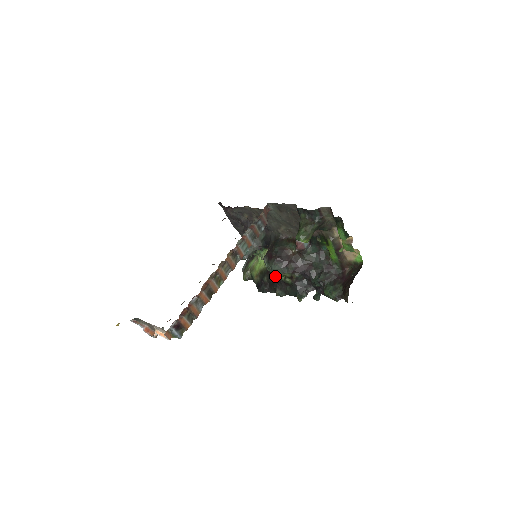
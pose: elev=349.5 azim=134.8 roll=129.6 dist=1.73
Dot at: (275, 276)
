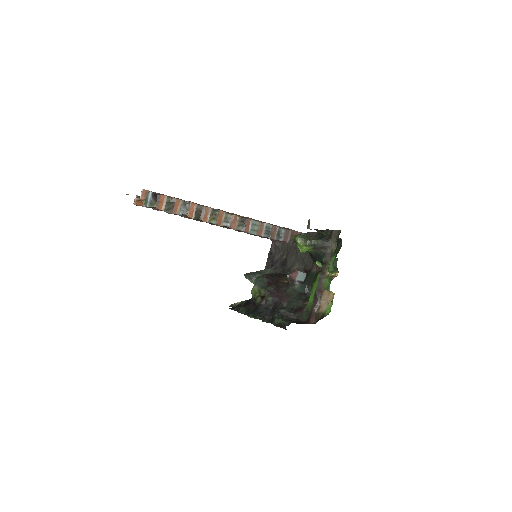
Dot at: (253, 288)
